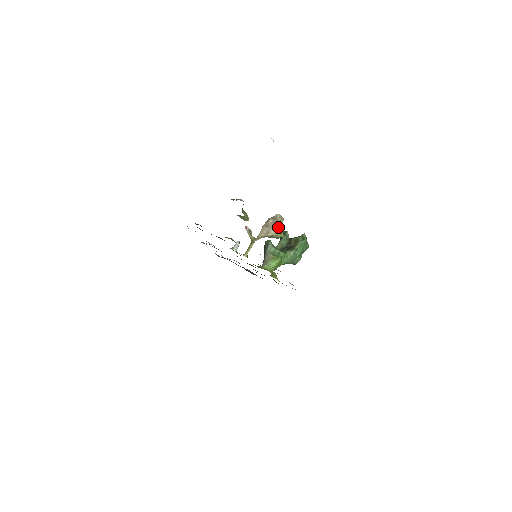
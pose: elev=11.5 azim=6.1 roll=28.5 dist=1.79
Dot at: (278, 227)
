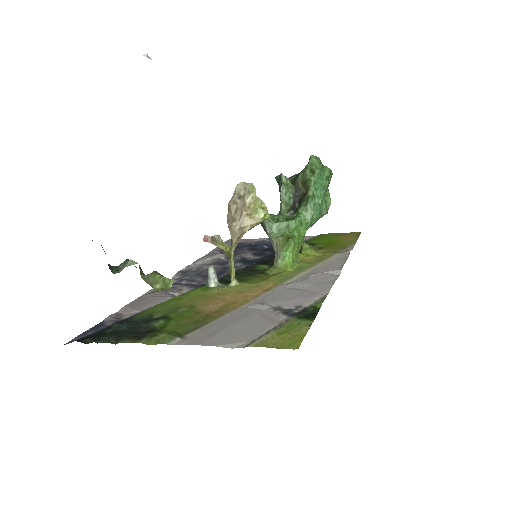
Dot at: (253, 205)
